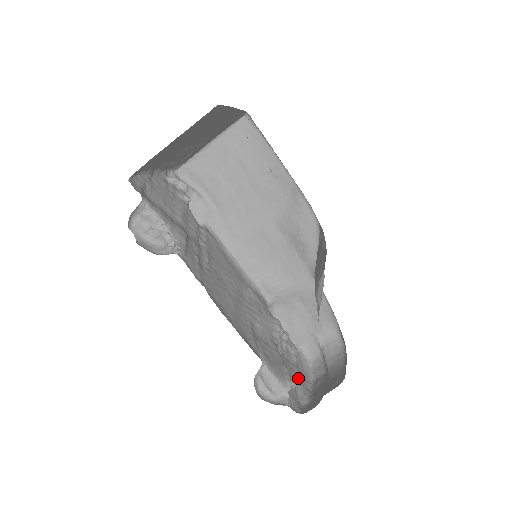
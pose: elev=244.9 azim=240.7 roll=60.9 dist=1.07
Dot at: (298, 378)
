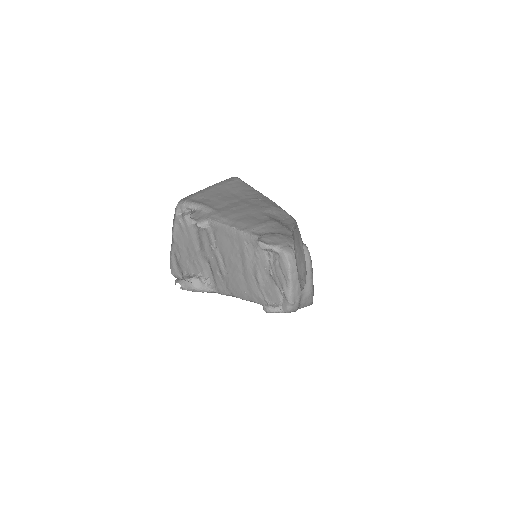
Dot at: (283, 279)
